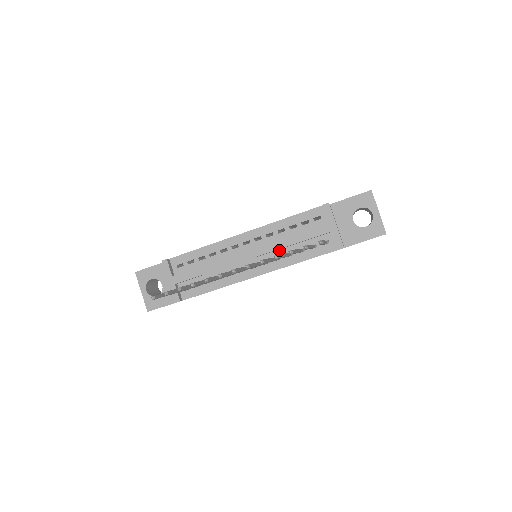
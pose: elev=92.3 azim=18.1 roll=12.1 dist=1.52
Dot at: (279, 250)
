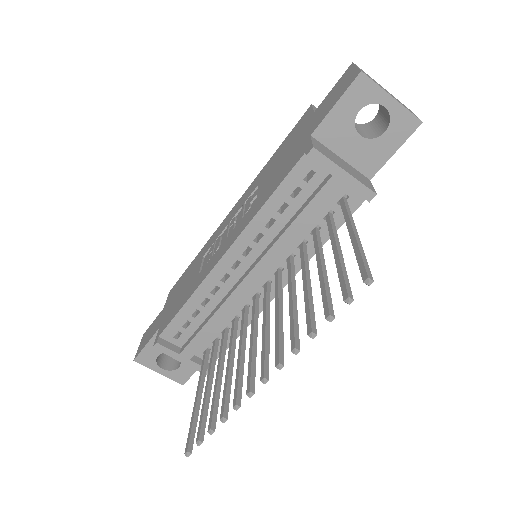
Dot at: occluded
